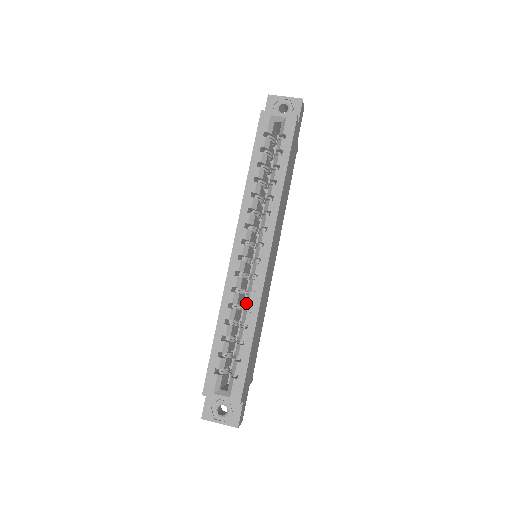
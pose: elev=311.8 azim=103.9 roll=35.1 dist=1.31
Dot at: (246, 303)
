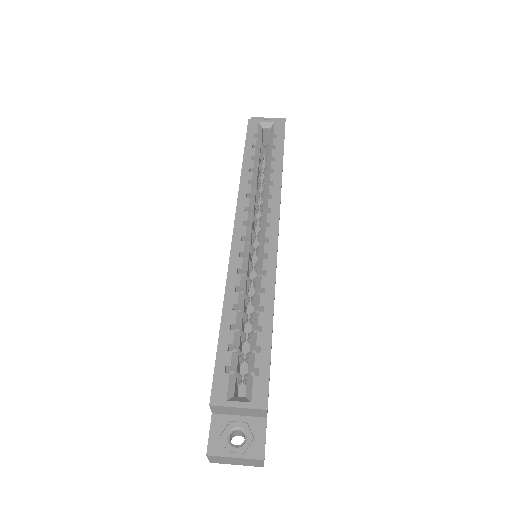
Dot at: (257, 286)
